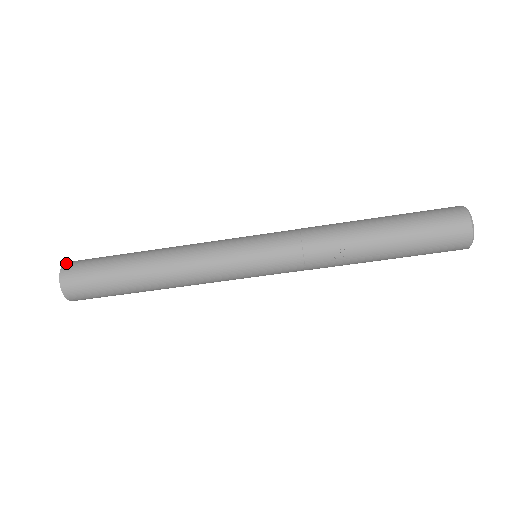
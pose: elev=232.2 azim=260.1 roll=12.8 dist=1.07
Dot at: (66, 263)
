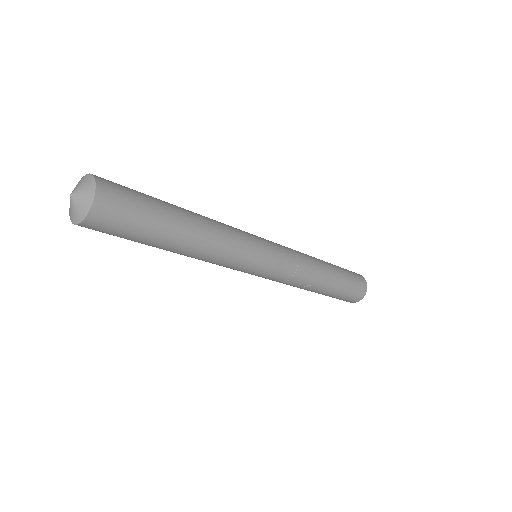
Dot at: (99, 185)
